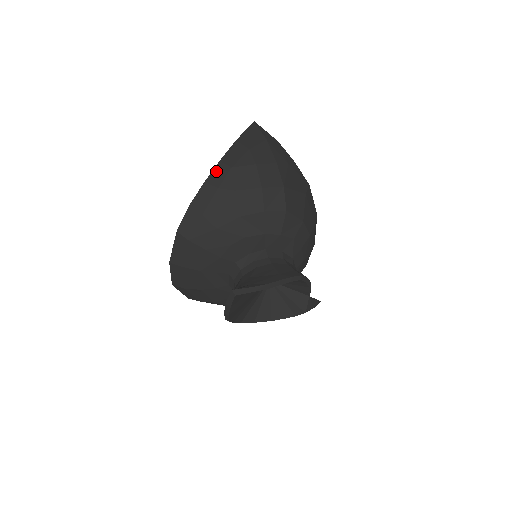
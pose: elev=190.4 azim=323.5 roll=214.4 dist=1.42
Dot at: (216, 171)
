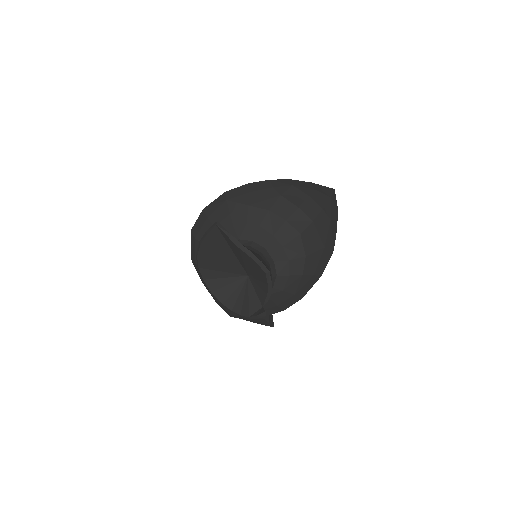
Dot at: (282, 181)
